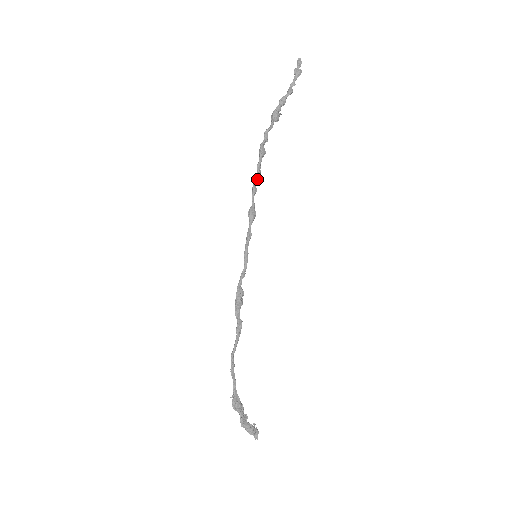
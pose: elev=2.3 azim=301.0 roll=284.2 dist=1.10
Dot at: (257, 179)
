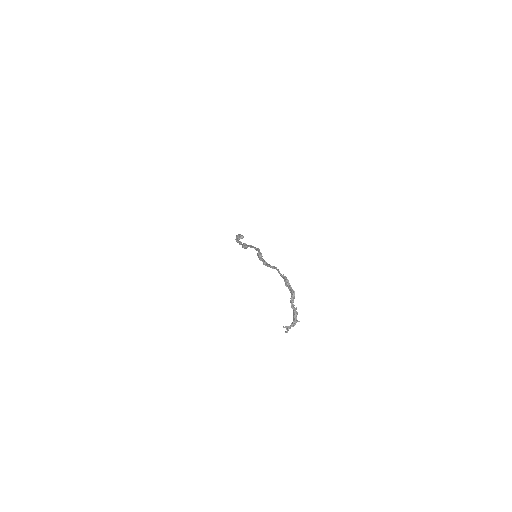
Dot at: occluded
